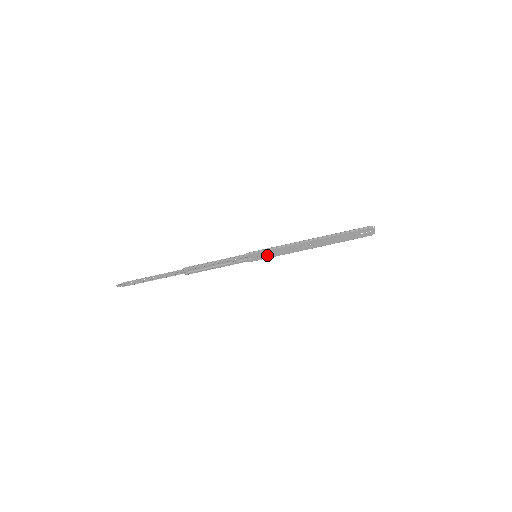
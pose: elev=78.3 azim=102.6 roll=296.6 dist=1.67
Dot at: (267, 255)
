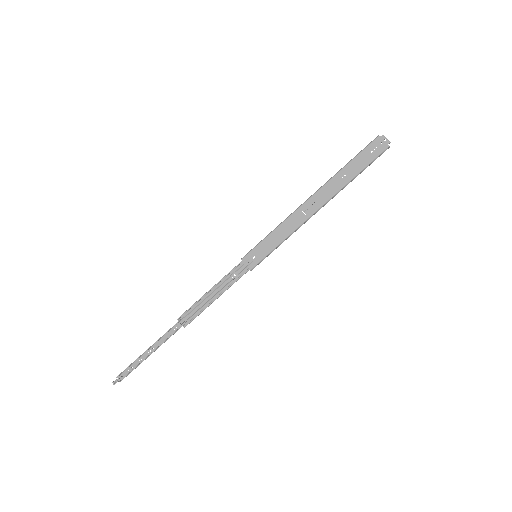
Dot at: (268, 247)
